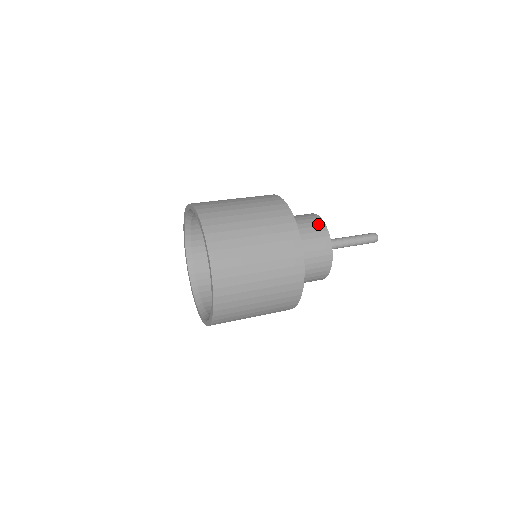
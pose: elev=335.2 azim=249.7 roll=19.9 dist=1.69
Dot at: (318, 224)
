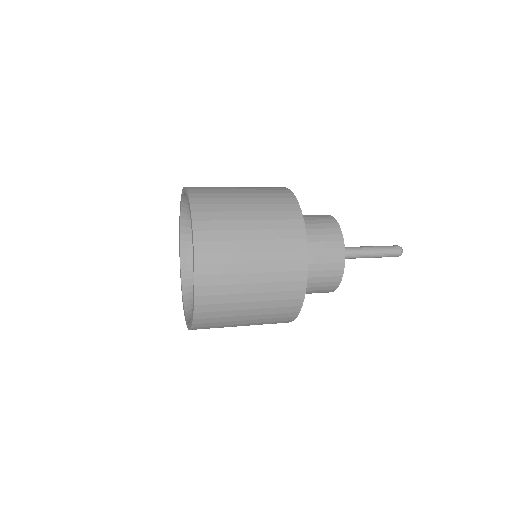
Dot at: (337, 252)
